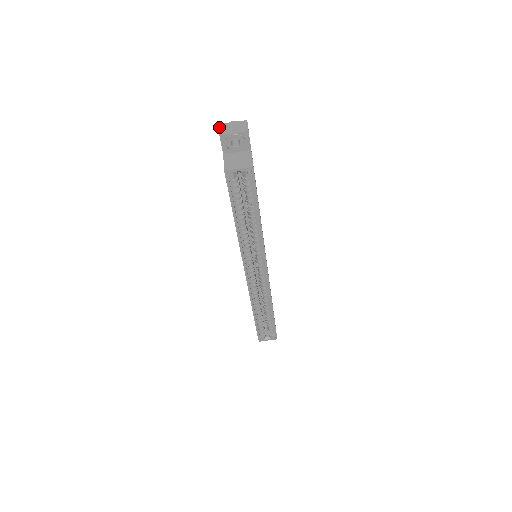
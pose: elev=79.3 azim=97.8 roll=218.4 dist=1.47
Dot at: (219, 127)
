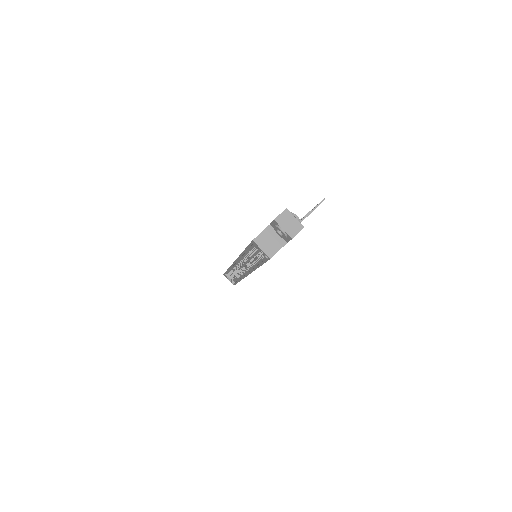
Dot at: (283, 212)
